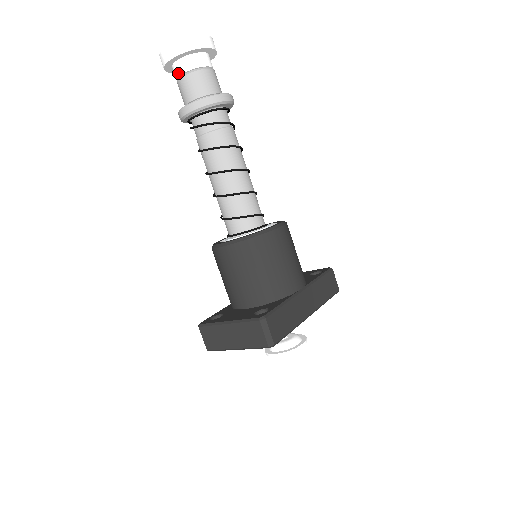
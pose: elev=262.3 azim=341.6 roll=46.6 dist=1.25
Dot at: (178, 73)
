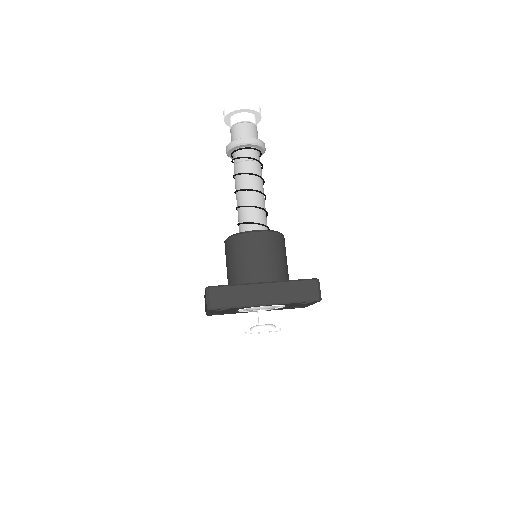
Dot at: (230, 128)
